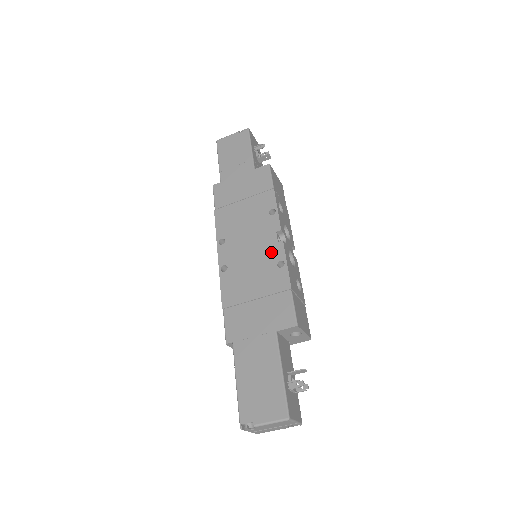
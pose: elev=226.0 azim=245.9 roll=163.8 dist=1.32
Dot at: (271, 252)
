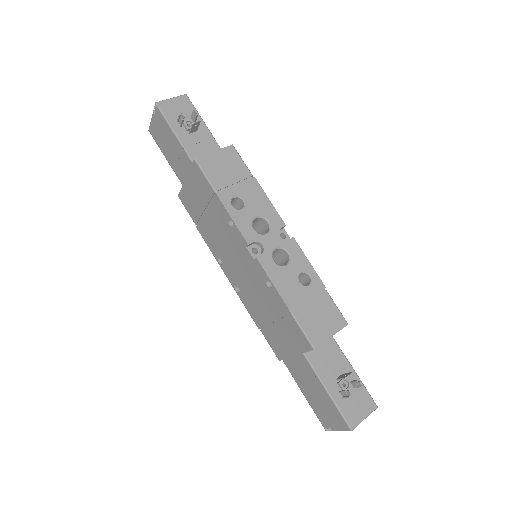
Dot at: (255, 271)
